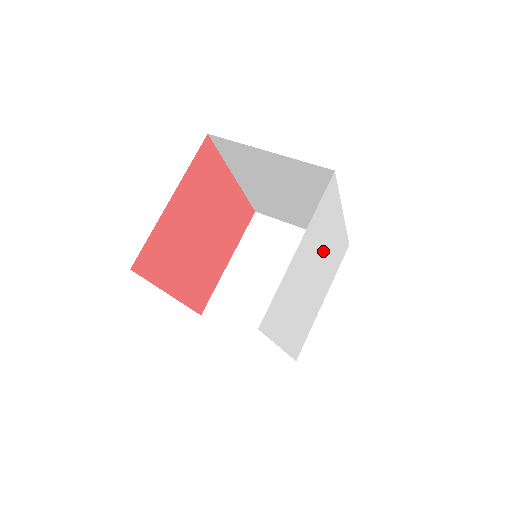
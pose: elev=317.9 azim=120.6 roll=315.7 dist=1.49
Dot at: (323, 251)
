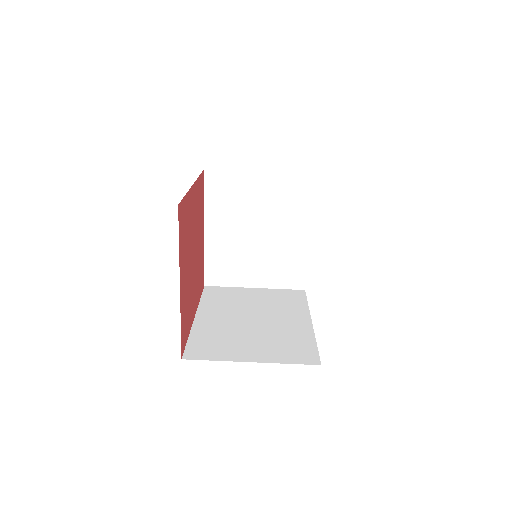
Dot at: occluded
